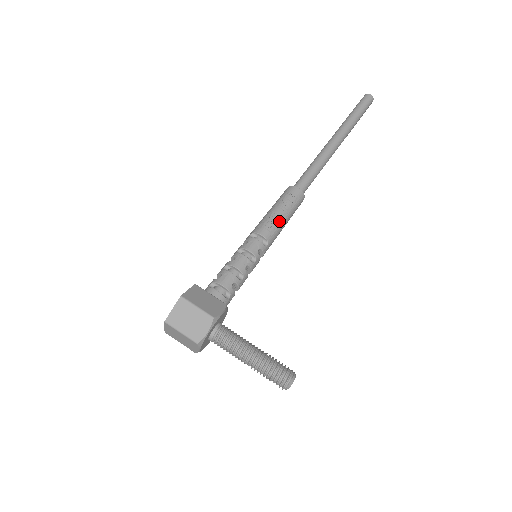
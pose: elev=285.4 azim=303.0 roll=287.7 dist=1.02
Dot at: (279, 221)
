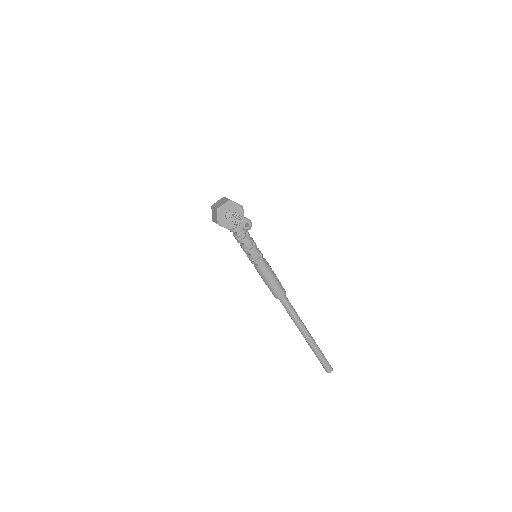
Dot at: (273, 272)
